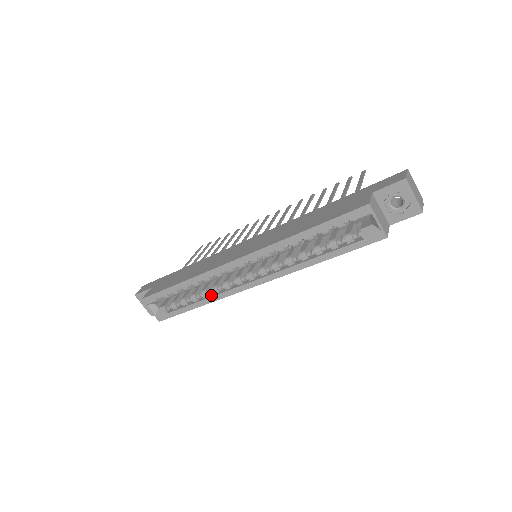
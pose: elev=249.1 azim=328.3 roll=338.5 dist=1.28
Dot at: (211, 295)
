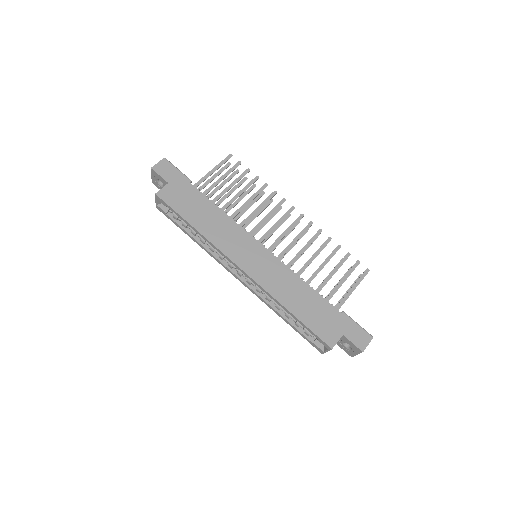
Dot at: (206, 246)
